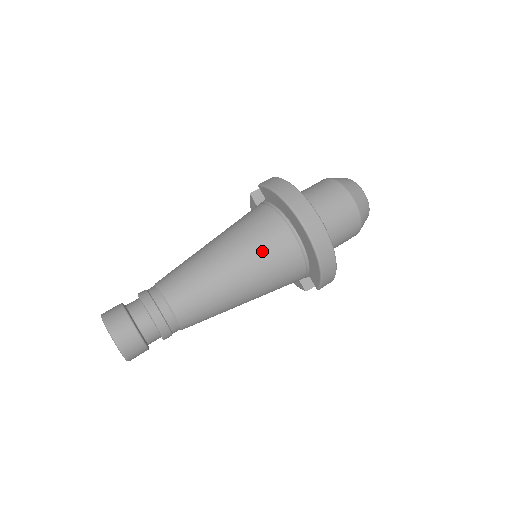
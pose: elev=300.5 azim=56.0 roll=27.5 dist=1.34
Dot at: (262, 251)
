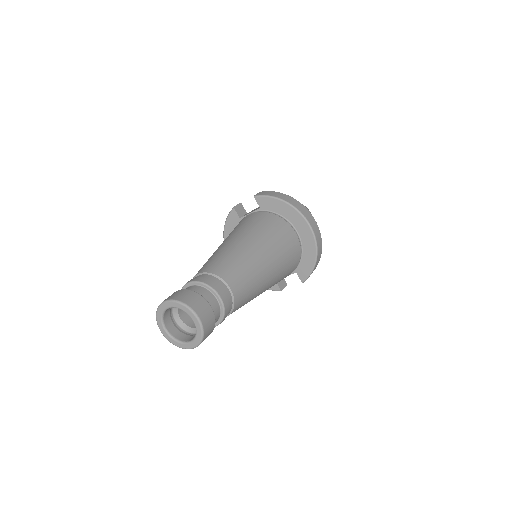
Dot at: (280, 244)
